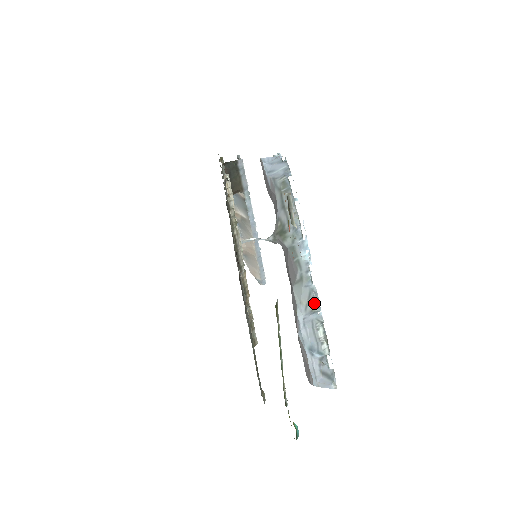
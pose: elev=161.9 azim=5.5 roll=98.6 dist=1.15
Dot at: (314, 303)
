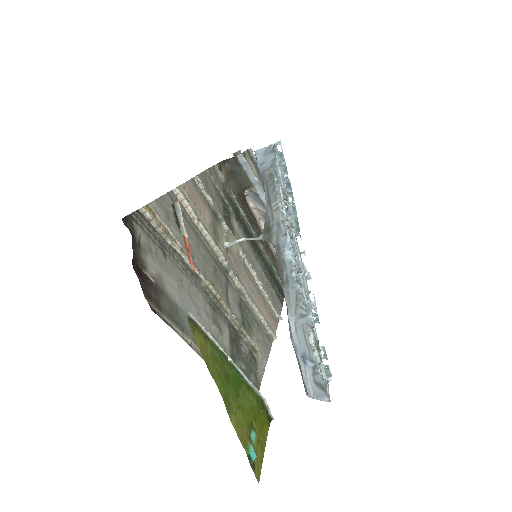
Dot at: (302, 306)
